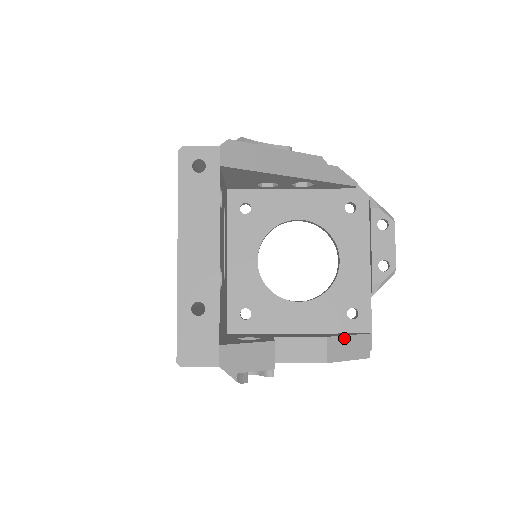
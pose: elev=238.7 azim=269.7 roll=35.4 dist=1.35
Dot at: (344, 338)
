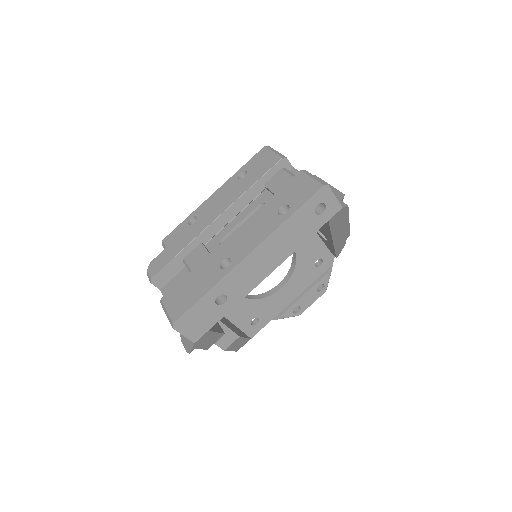
Dot at: (243, 339)
